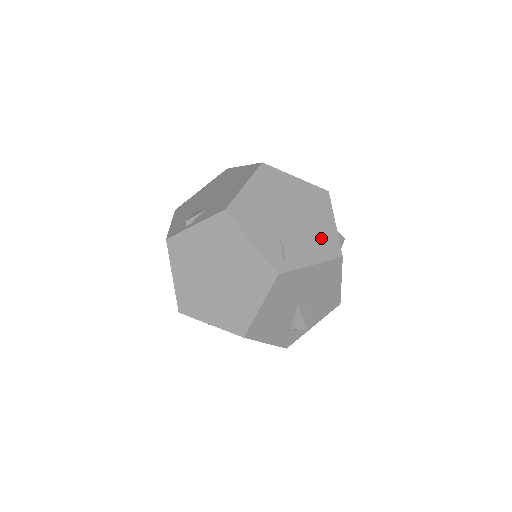
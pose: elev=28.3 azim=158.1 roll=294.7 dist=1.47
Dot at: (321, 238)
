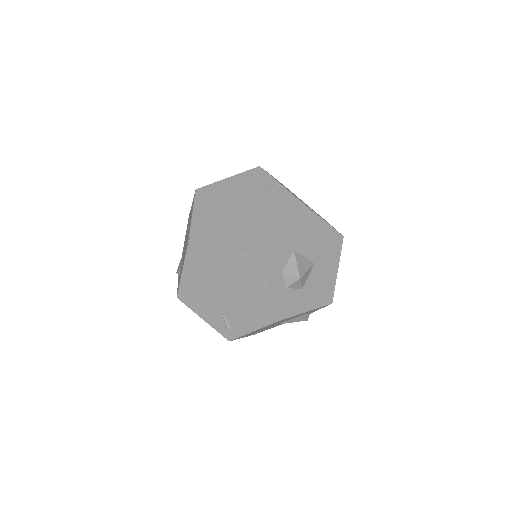
Dot at: (257, 307)
